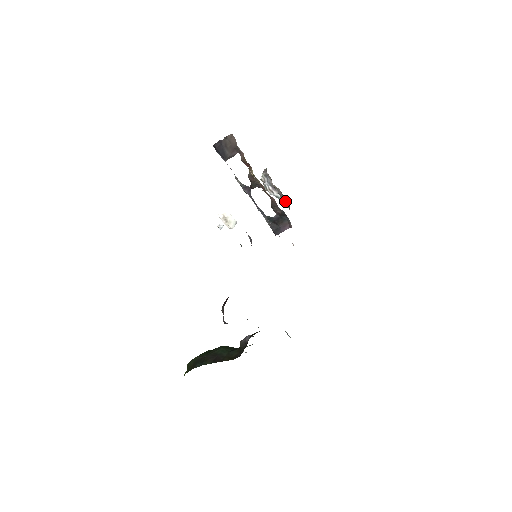
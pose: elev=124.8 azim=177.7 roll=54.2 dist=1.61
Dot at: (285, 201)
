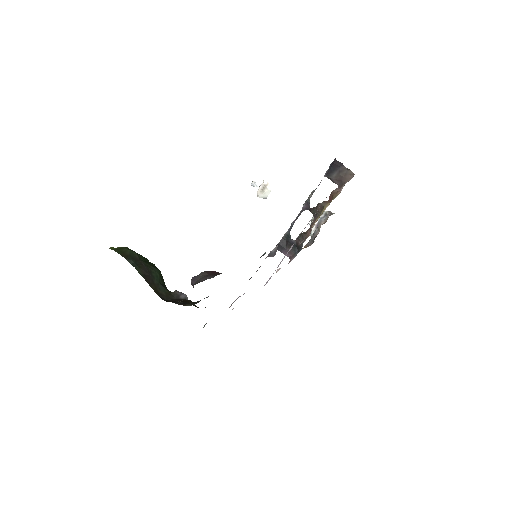
Dot at: (310, 240)
